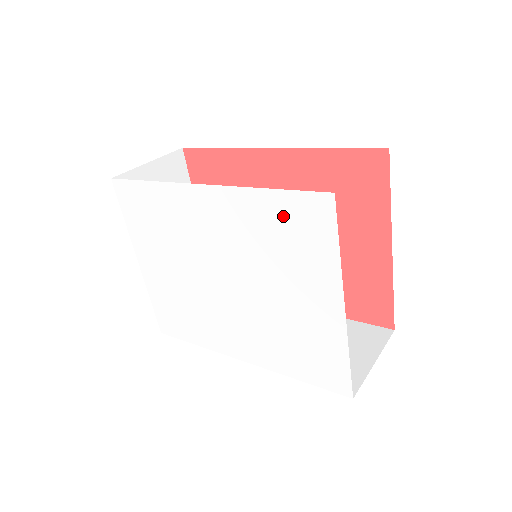
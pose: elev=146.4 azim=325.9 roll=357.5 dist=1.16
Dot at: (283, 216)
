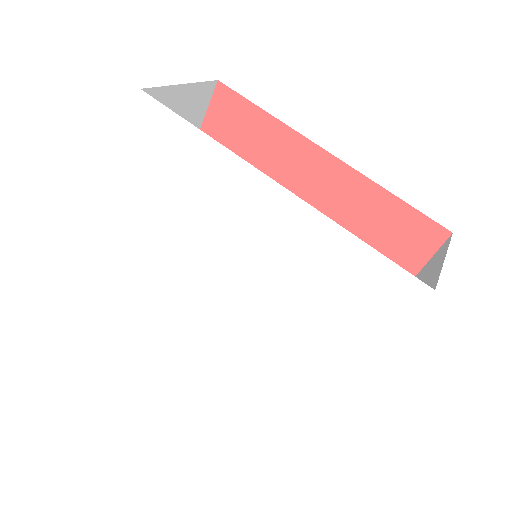
Dot at: (356, 272)
